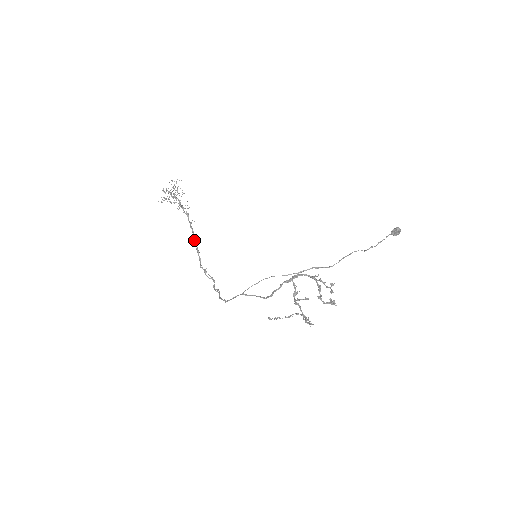
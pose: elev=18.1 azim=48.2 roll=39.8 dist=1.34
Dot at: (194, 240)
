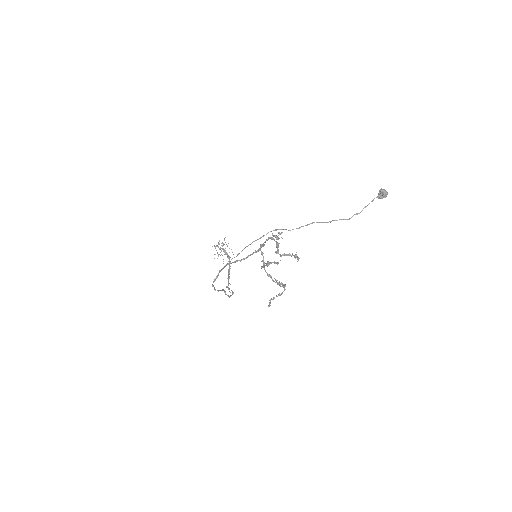
Dot at: (228, 271)
